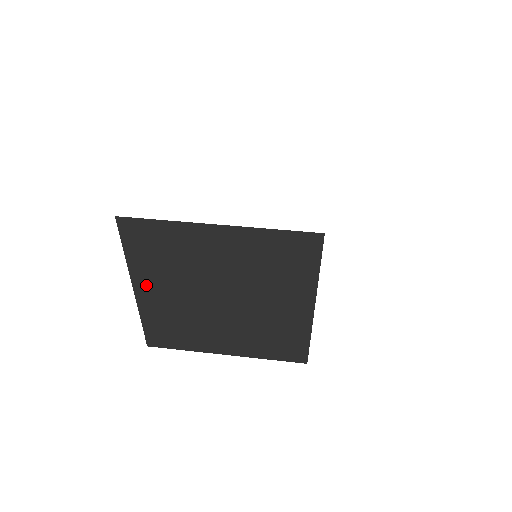
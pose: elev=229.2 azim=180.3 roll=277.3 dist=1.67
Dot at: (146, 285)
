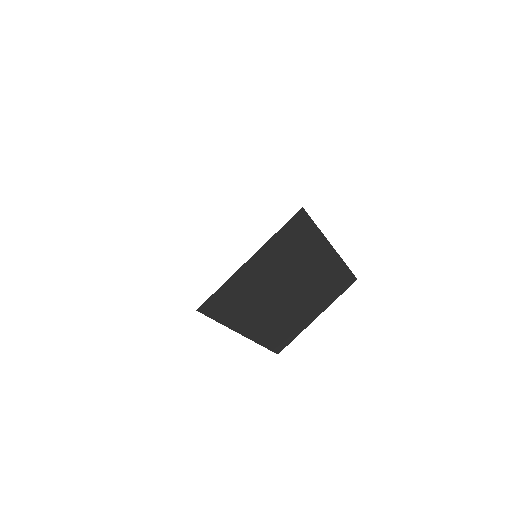
Dot at: occluded
